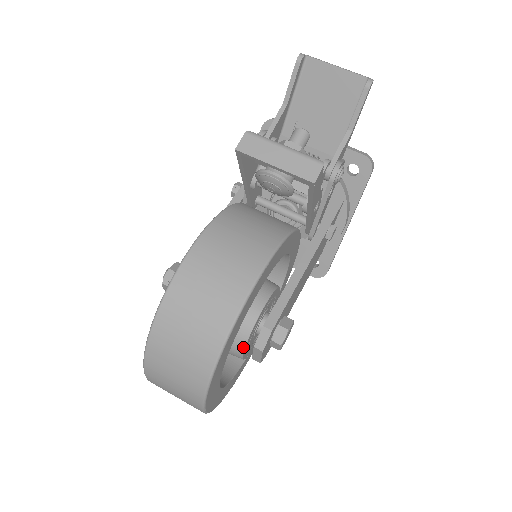
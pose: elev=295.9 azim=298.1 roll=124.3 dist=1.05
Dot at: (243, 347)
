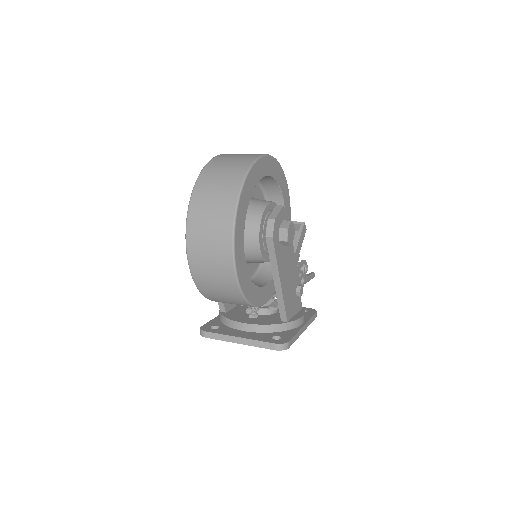
Dot at: (269, 202)
